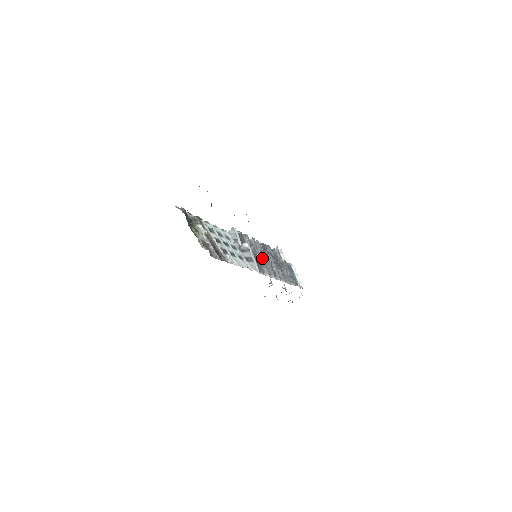
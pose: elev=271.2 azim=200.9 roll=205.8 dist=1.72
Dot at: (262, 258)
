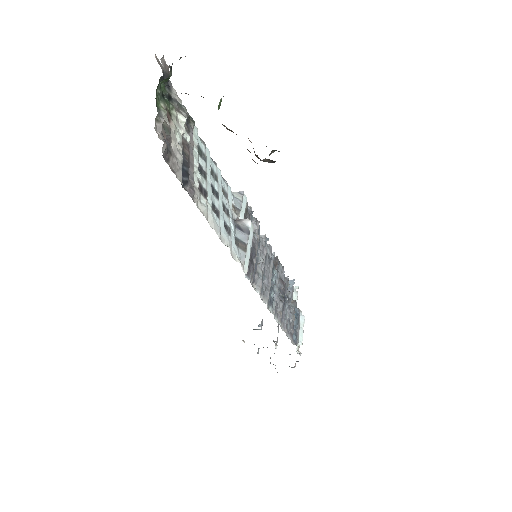
Dot at: (263, 263)
